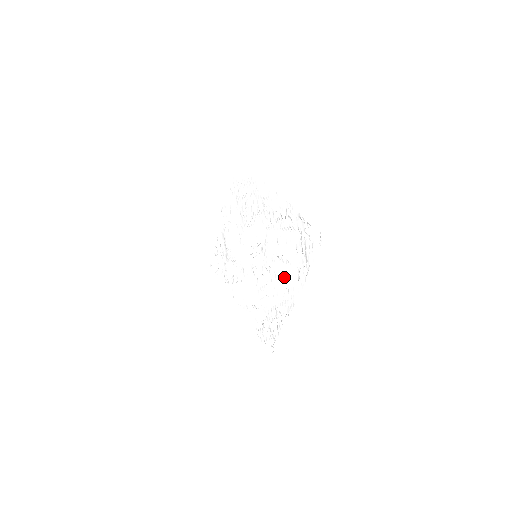
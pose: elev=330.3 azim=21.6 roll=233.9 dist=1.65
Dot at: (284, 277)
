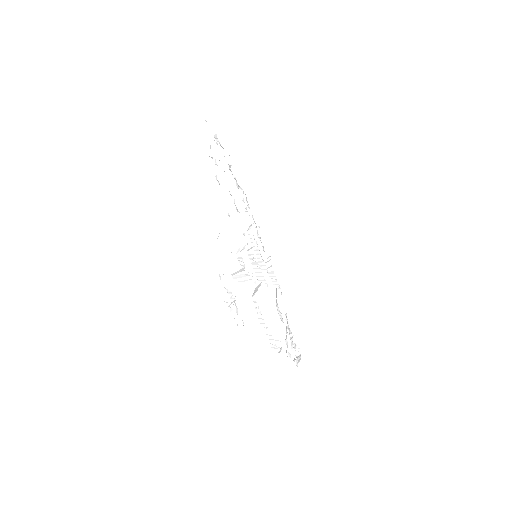
Dot at: occluded
